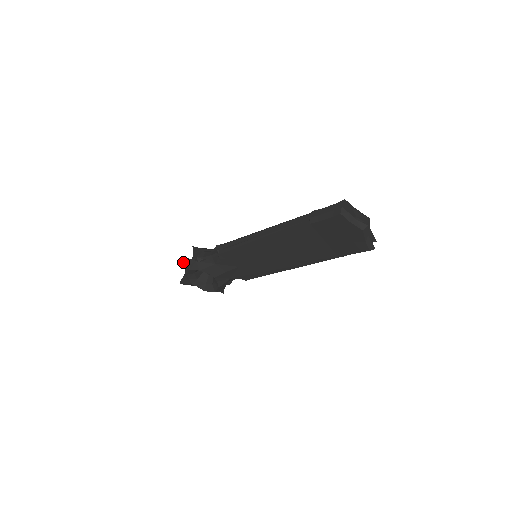
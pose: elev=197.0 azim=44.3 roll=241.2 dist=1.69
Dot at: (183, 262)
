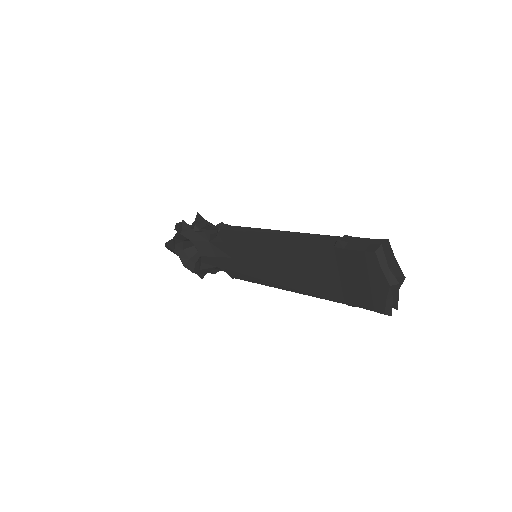
Dot at: (179, 224)
